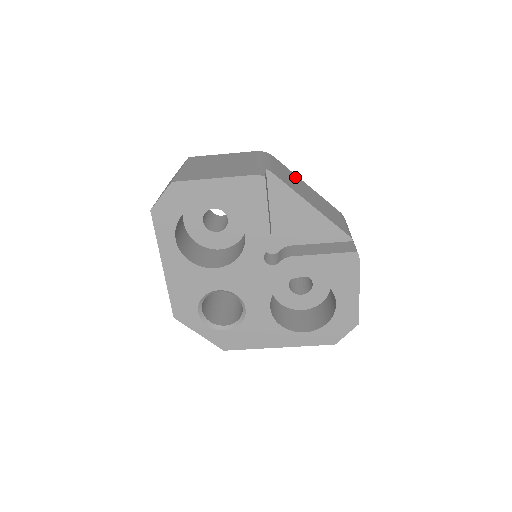
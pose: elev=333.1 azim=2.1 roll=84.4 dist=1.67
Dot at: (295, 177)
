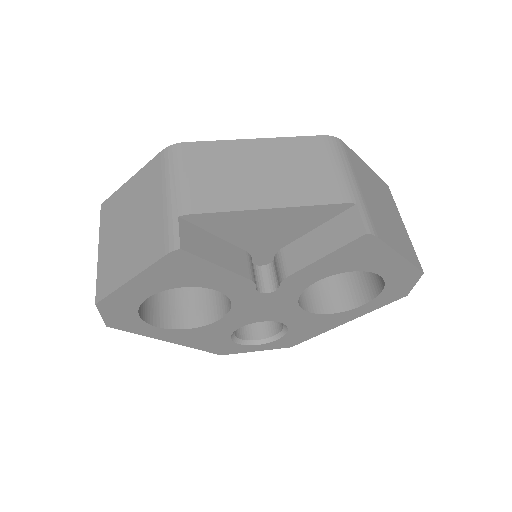
Dot at: (230, 151)
